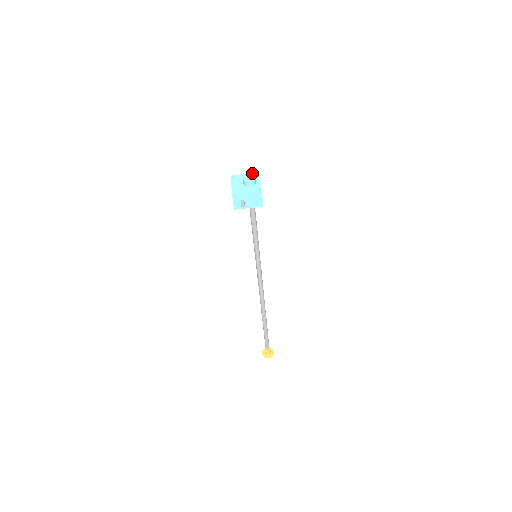
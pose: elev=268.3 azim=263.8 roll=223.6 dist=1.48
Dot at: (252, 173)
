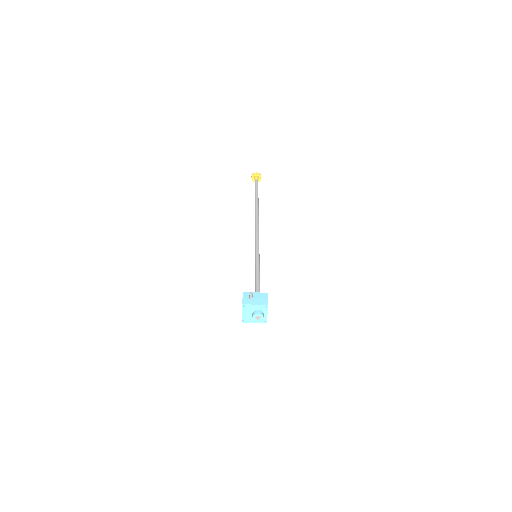
Dot at: (262, 305)
